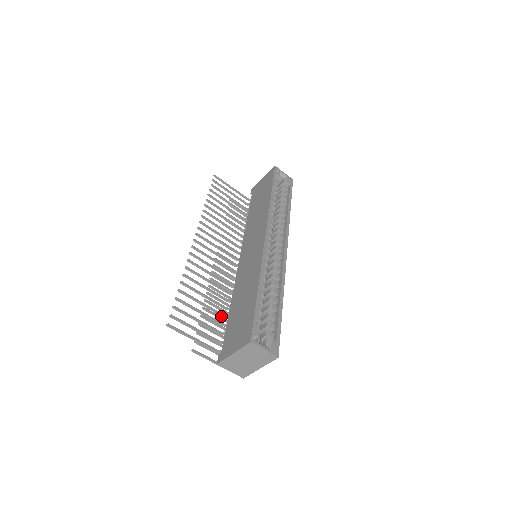
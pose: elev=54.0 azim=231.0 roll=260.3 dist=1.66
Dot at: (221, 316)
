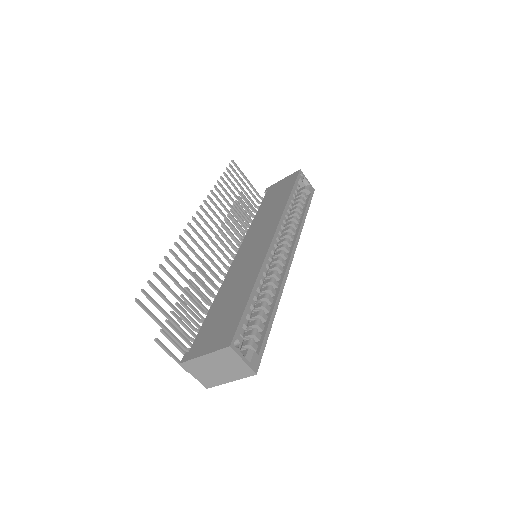
Dot at: (200, 310)
